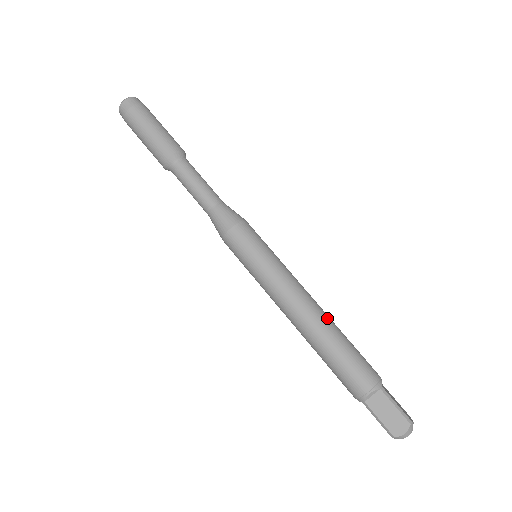
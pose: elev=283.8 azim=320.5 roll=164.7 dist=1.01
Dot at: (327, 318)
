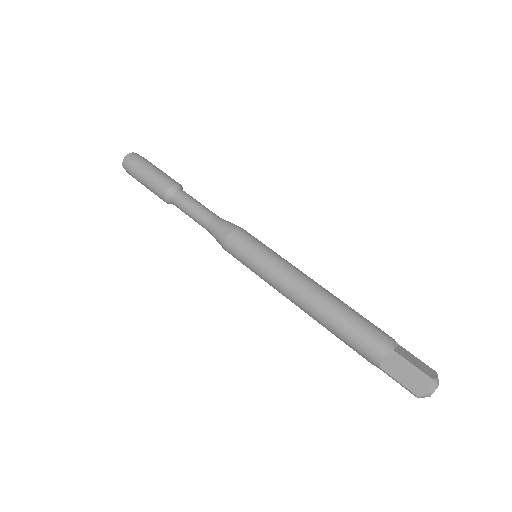
Dot at: occluded
